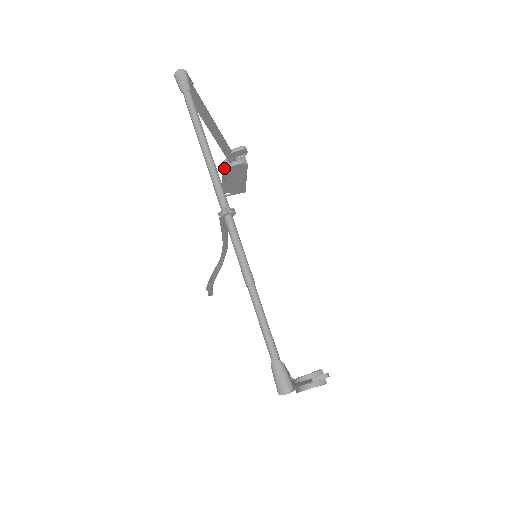
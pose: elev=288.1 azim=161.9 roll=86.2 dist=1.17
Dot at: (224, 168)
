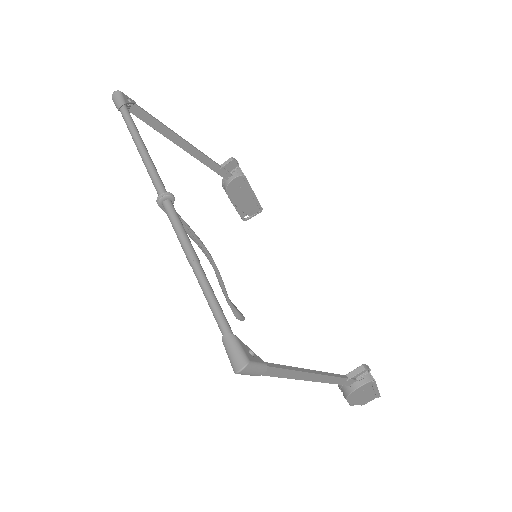
Dot at: (224, 188)
